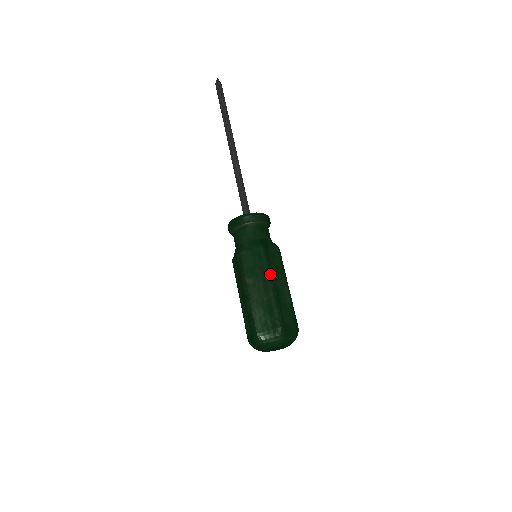
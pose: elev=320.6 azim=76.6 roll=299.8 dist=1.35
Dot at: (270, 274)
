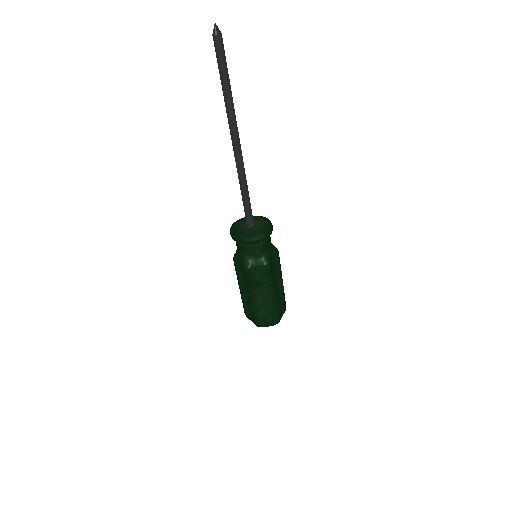
Dot at: (274, 286)
